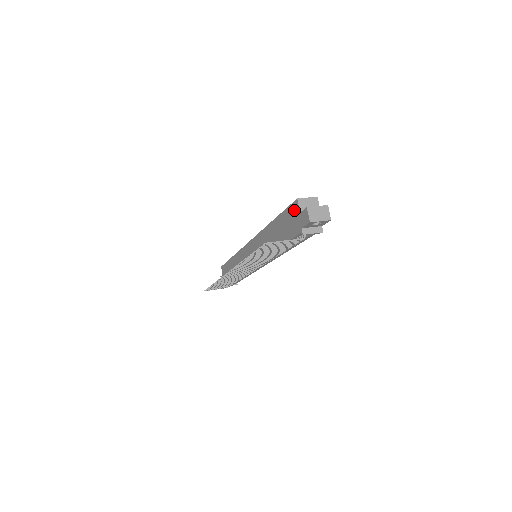
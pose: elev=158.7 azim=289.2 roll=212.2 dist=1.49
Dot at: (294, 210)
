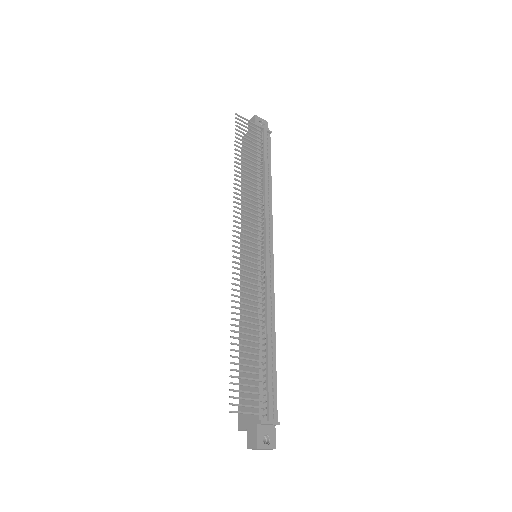
Dot at: occluded
